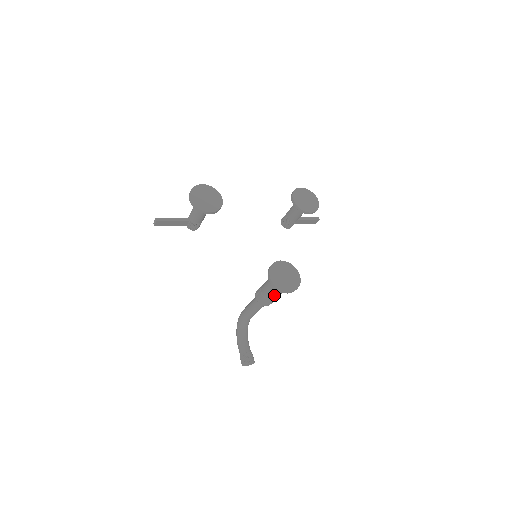
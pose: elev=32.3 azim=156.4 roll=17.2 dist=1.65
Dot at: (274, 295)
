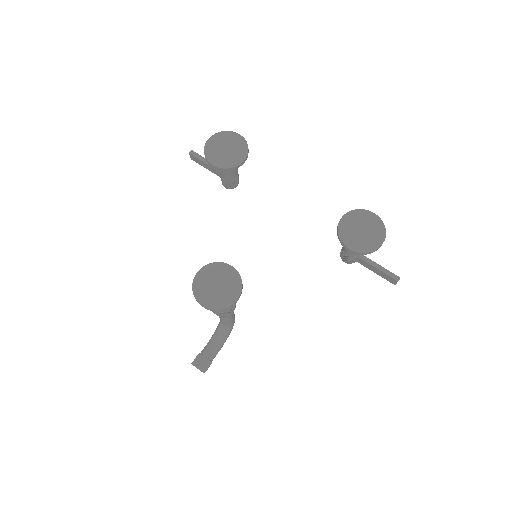
Dot at: occluded
